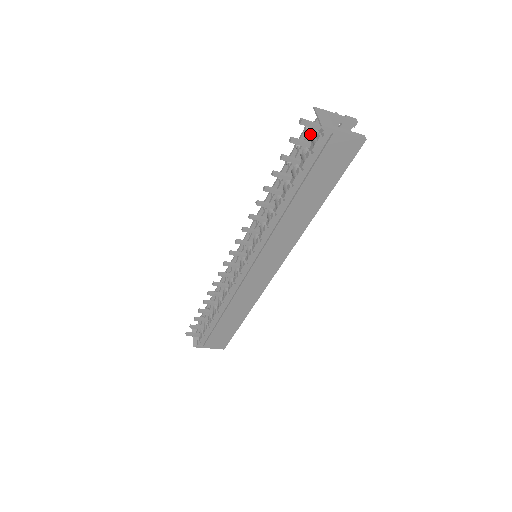
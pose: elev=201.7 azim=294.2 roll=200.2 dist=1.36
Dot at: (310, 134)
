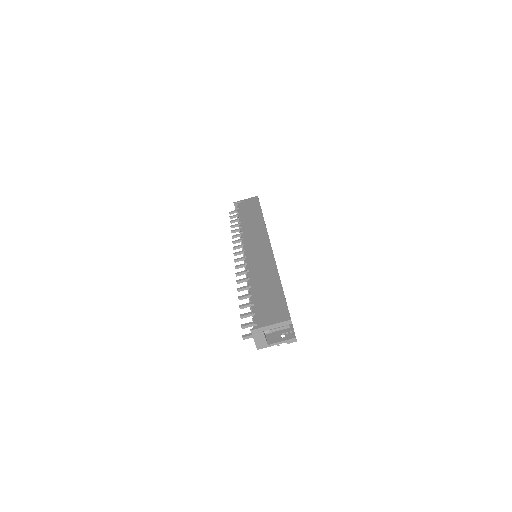
Dot at: (237, 213)
